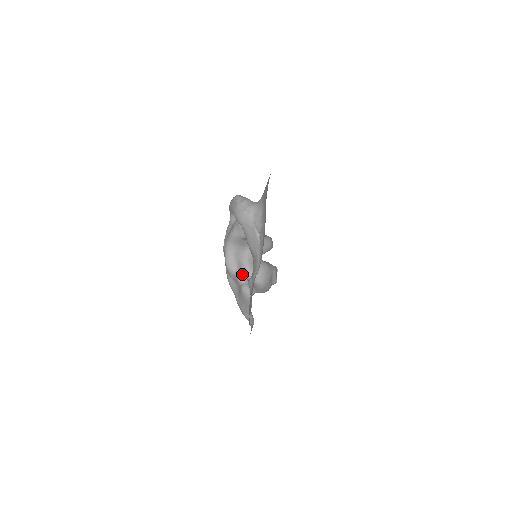
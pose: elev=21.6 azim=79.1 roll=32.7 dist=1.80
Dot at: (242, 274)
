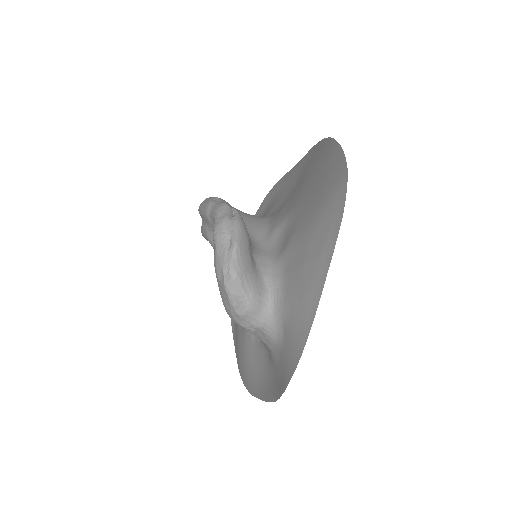
Dot at: occluded
